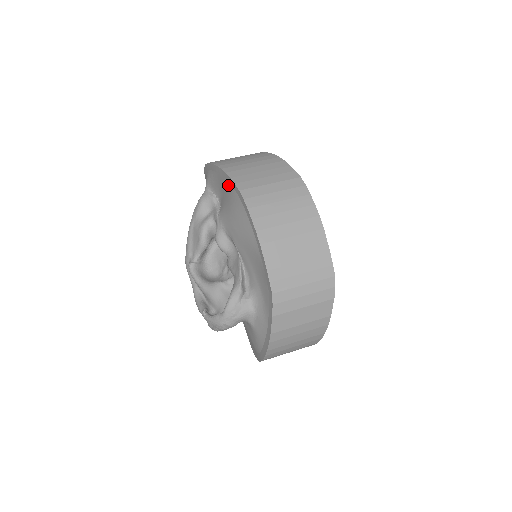
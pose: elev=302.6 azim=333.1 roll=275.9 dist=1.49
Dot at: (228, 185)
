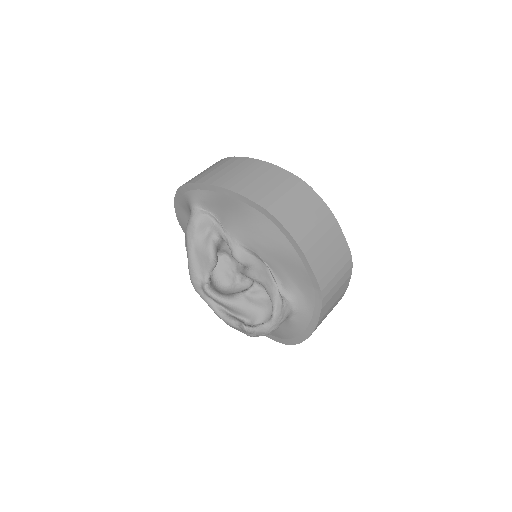
Dot at: (241, 204)
